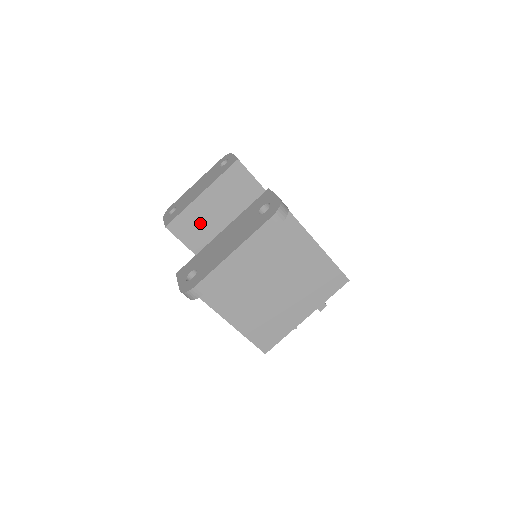
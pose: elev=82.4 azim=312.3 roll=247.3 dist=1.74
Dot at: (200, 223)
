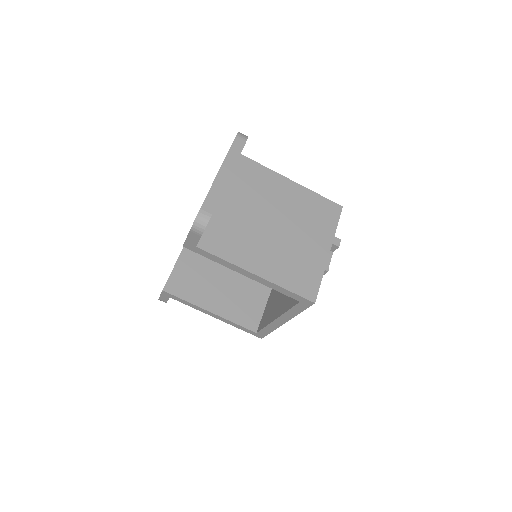
Dot at: (194, 276)
